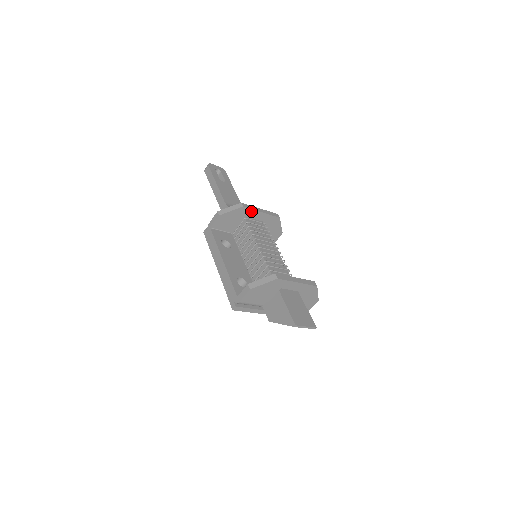
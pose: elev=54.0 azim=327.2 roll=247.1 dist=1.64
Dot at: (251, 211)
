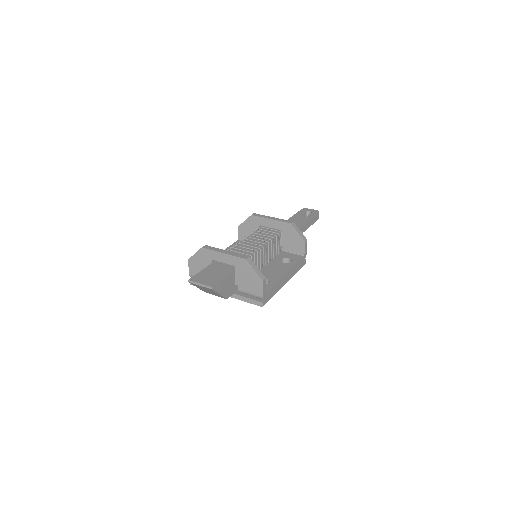
Dot at: (261, 219)
